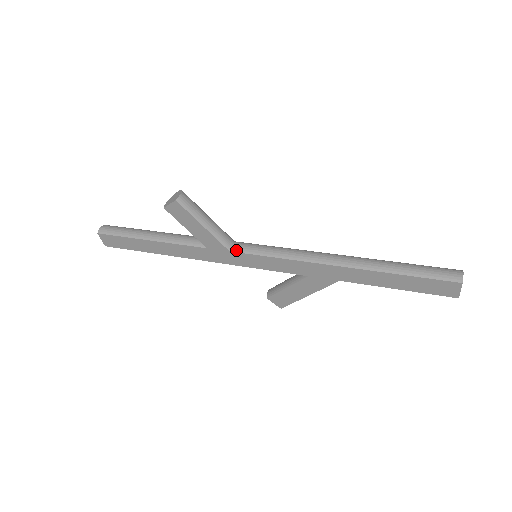
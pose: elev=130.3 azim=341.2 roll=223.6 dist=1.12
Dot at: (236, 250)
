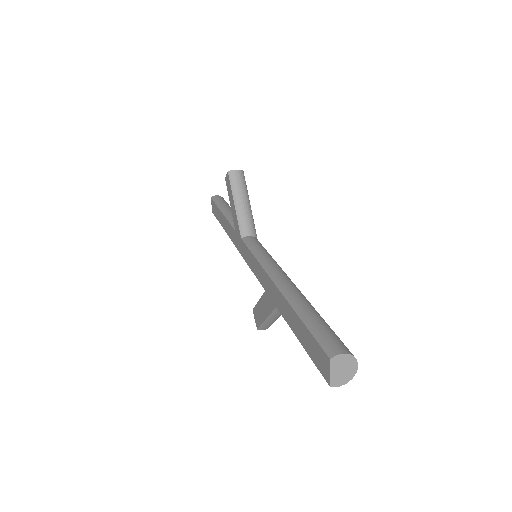
Dot at: (244, 239)
